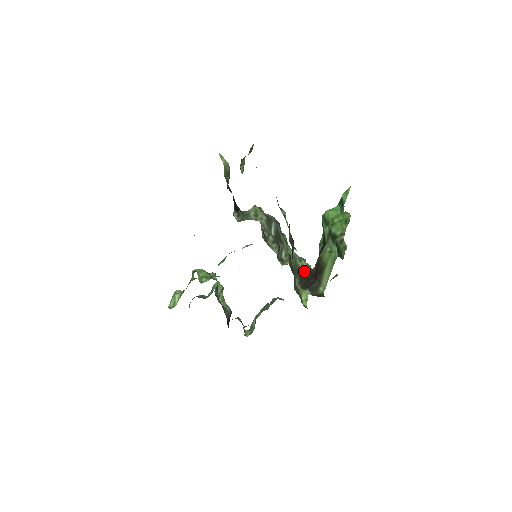
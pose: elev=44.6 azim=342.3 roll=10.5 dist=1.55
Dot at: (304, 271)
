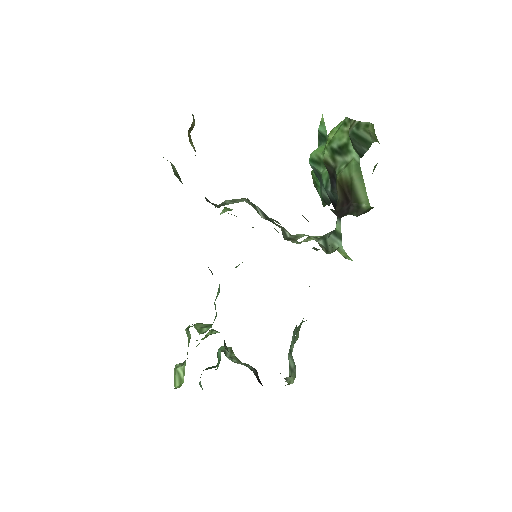
Dot at: (323, 236)
